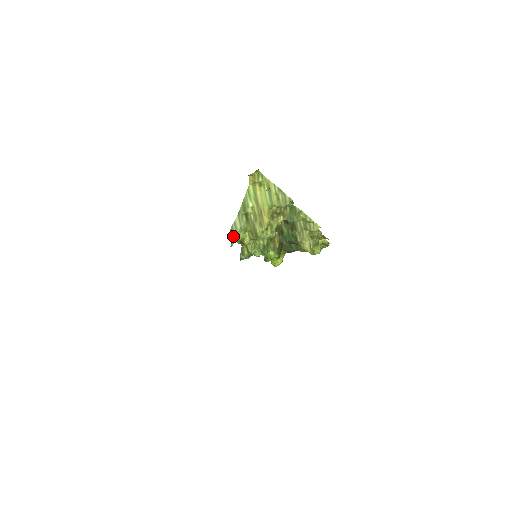
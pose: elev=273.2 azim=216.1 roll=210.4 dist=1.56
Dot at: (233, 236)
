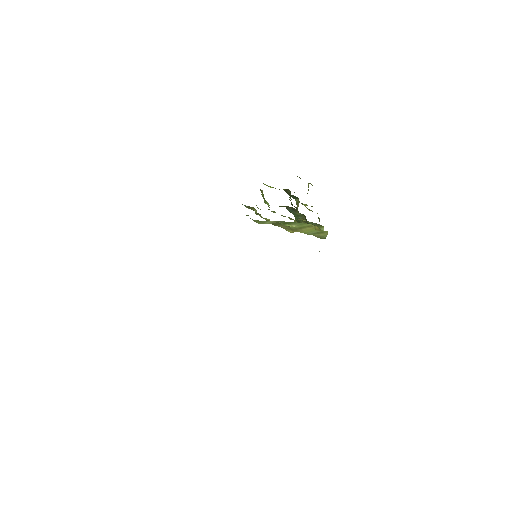
Dot at: (255, 221)
